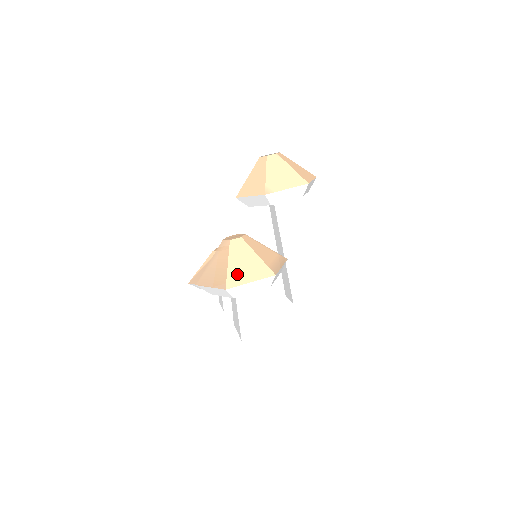
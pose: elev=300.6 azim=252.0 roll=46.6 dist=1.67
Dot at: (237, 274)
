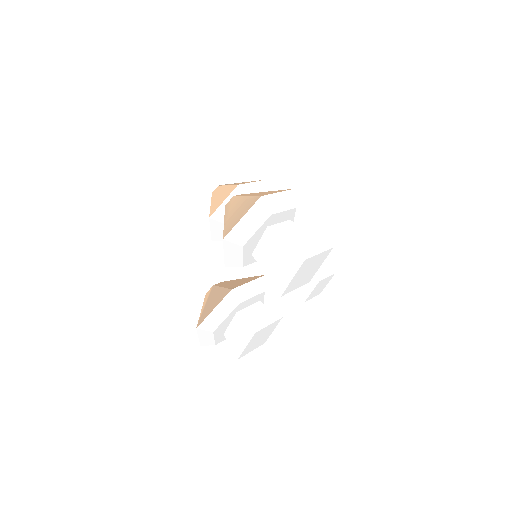
Dot at: (261, 194)
